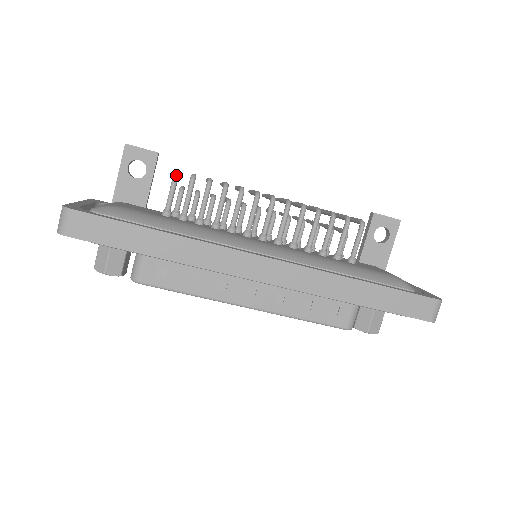
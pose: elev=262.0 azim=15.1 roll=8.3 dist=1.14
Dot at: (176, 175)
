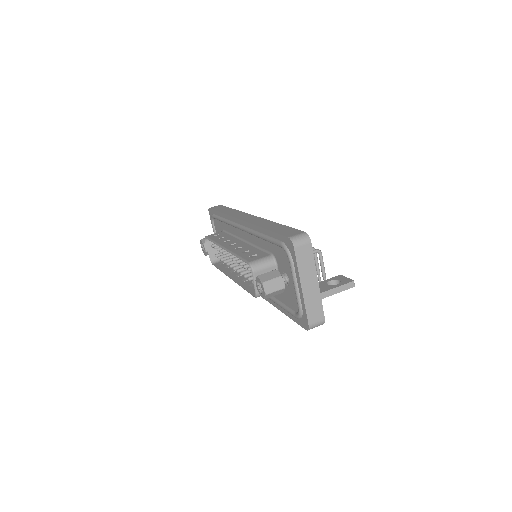
Dot at: occluded
